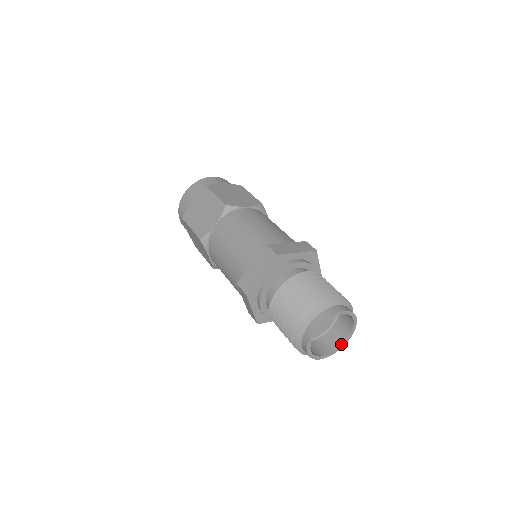
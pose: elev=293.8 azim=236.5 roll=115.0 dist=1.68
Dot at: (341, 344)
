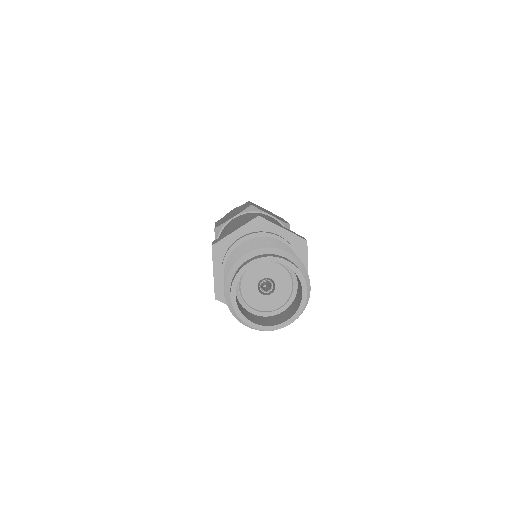
Dot at: (280, 322)
